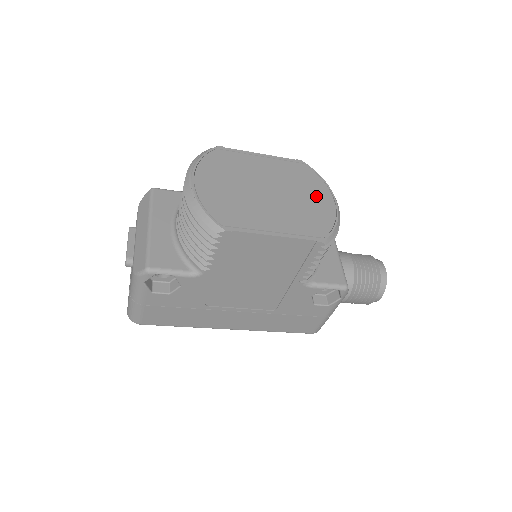
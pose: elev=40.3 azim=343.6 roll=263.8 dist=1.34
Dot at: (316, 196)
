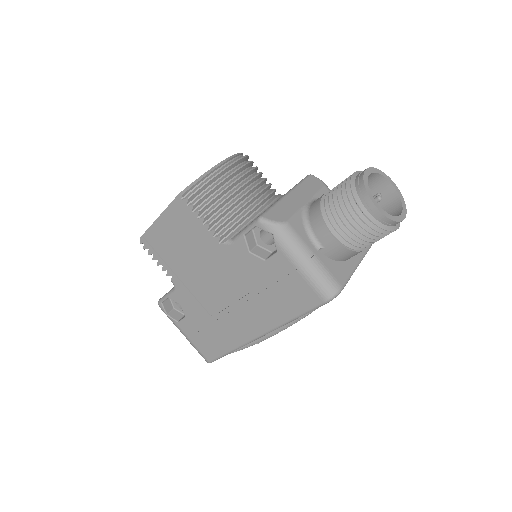
Dot at: occluded
